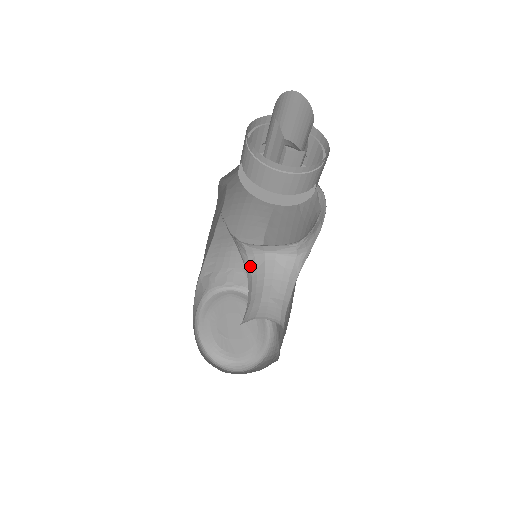
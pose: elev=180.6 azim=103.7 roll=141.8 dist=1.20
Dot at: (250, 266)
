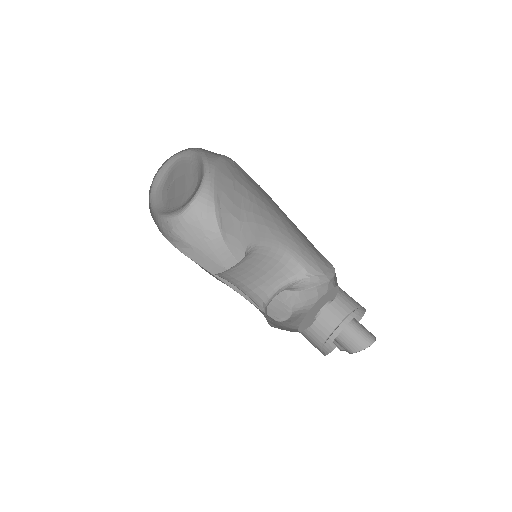
Dot at: occluded
